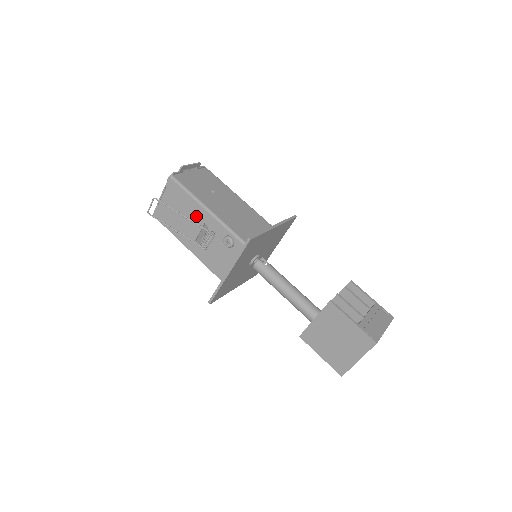
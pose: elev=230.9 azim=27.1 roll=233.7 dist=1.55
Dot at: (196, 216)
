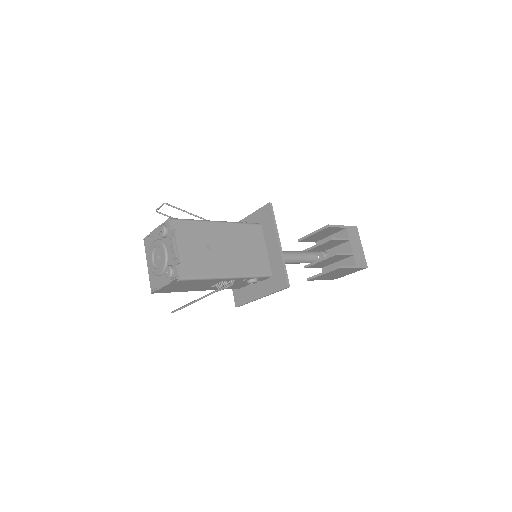
Dot at: (212, 282)
